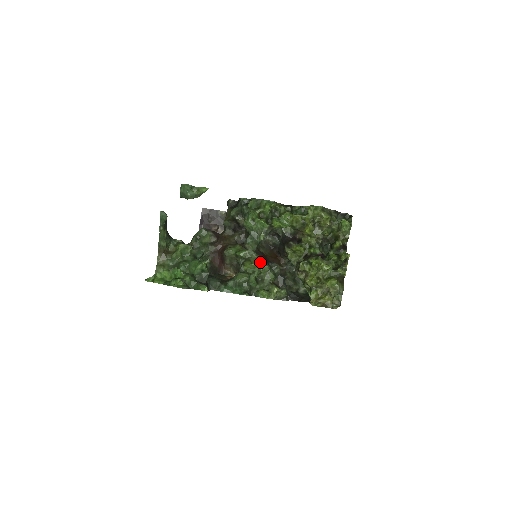
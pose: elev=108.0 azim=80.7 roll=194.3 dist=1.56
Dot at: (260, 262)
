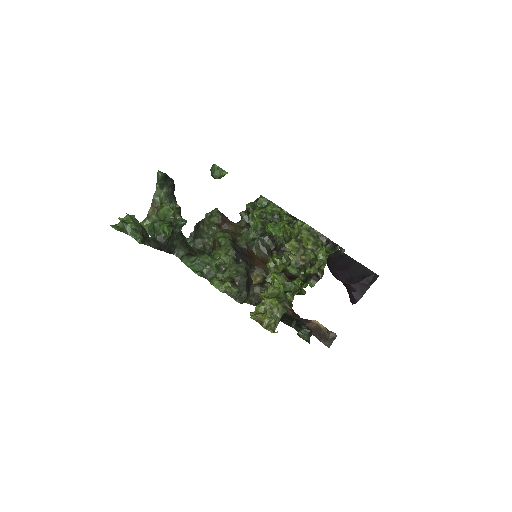
Dot at: (227, 253)
